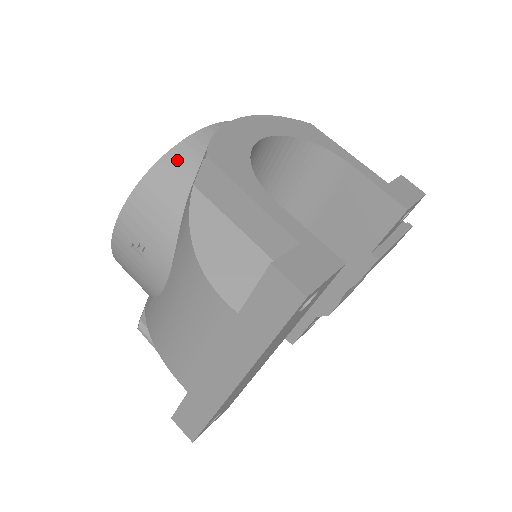
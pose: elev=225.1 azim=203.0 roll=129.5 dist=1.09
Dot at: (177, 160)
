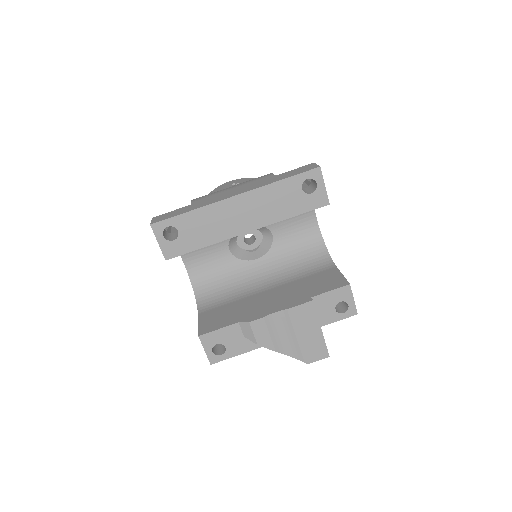
Dot at: occluded
